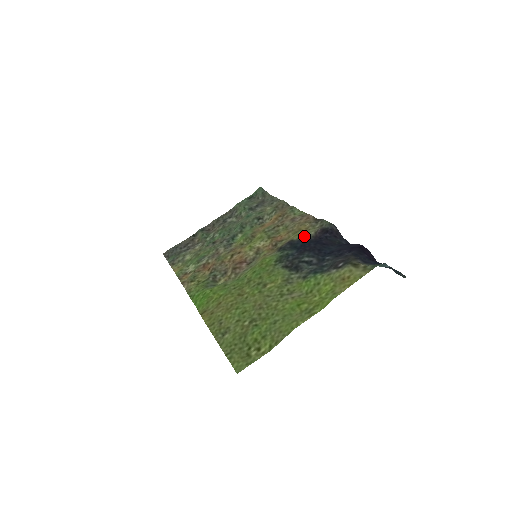
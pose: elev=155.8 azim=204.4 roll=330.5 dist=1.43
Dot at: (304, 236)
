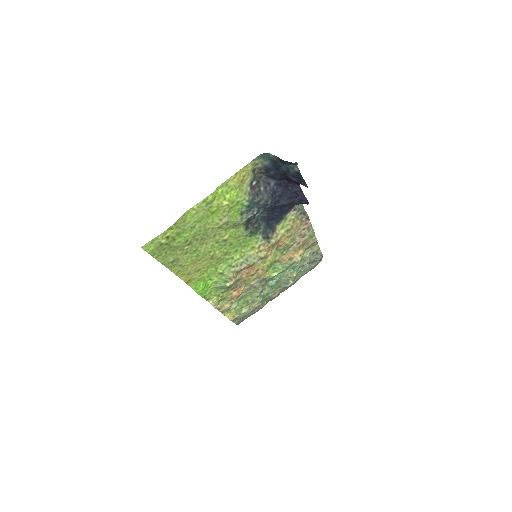
Dot at: (282, 220)
